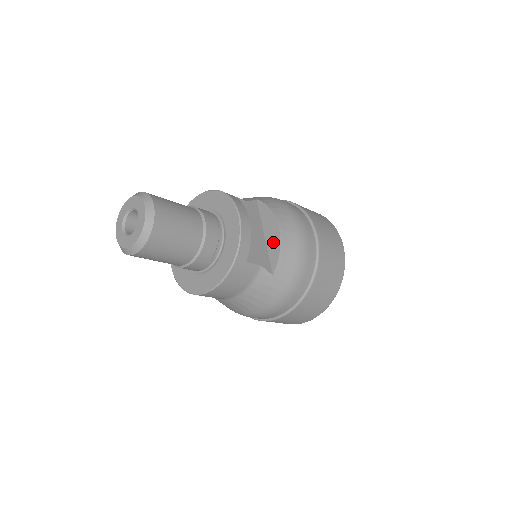
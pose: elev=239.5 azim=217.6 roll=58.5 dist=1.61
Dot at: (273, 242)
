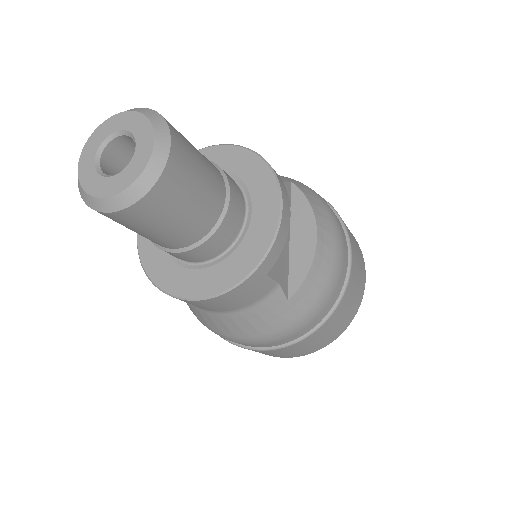
Dot at: (302, 253)
